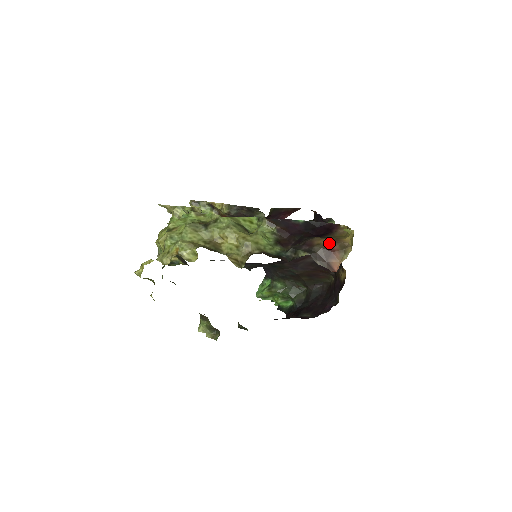
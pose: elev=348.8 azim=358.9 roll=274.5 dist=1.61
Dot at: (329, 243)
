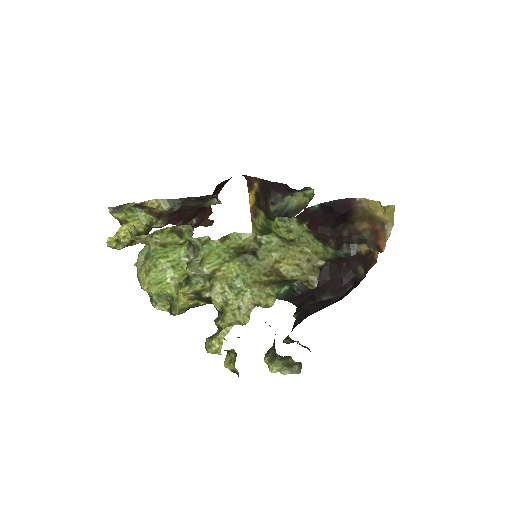
Dot at: (372, 225)
